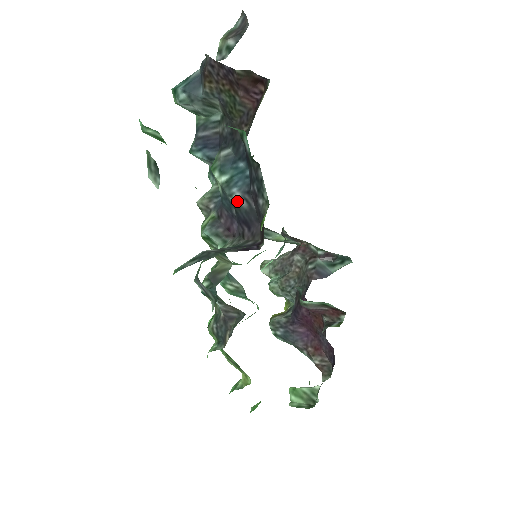
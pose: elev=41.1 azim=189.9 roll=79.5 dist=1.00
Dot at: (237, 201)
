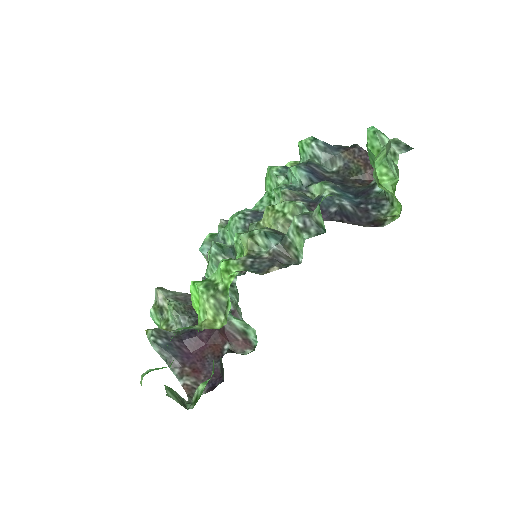
Dot at: (345, 205)
